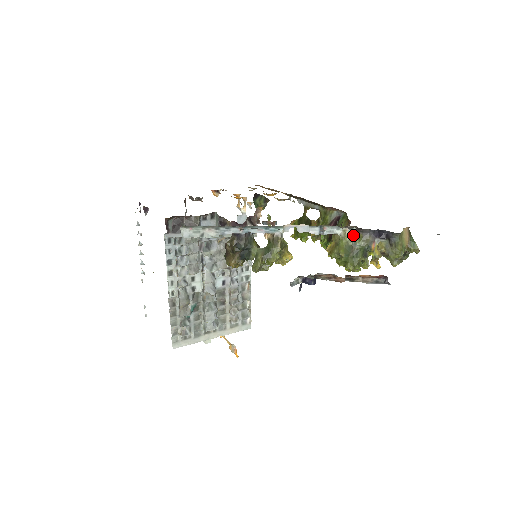
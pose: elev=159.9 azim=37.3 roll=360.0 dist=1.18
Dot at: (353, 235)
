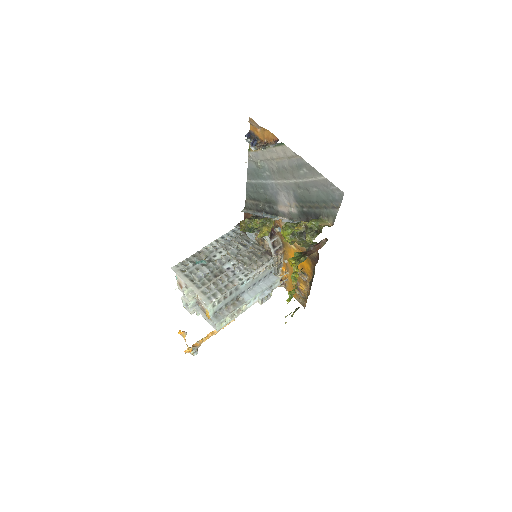
Dot at: occluded
